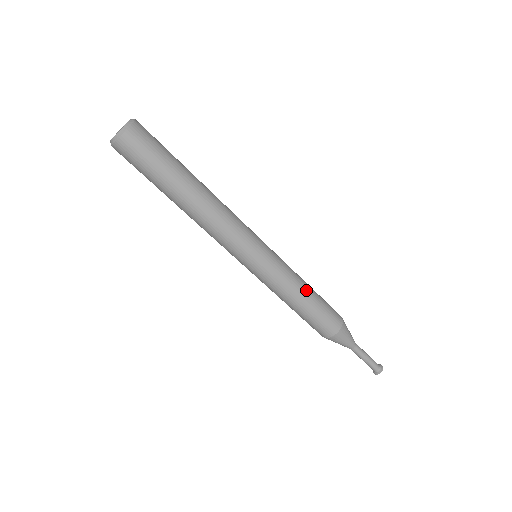
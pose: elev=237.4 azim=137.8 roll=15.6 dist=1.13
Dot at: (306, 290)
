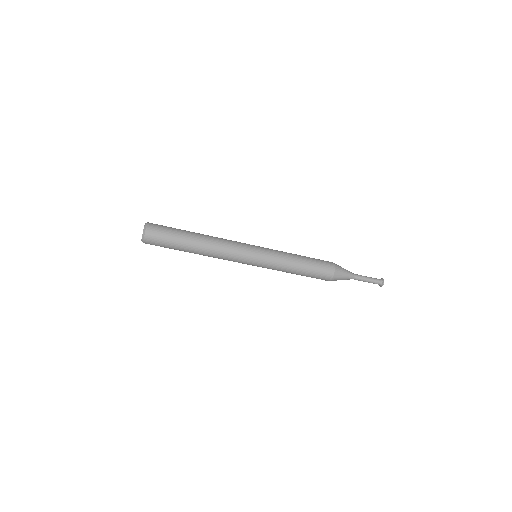
Dot at: (297, 262)
